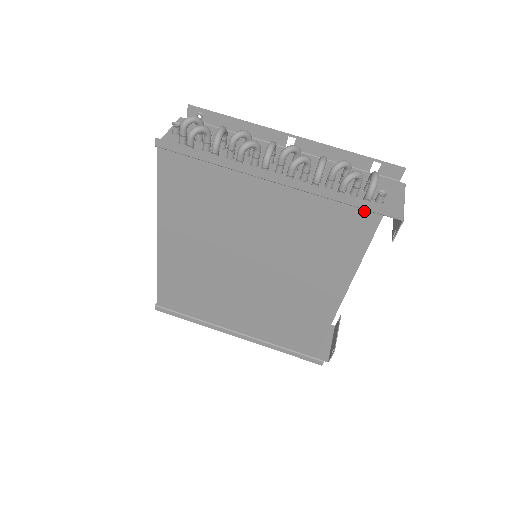
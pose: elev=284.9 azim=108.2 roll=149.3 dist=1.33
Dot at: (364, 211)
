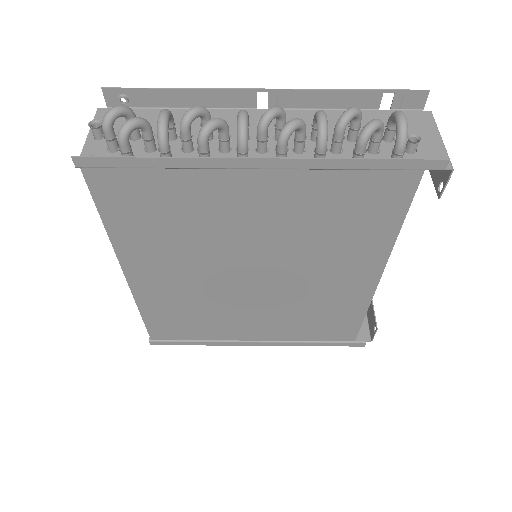
Dot at: (396, 172)
